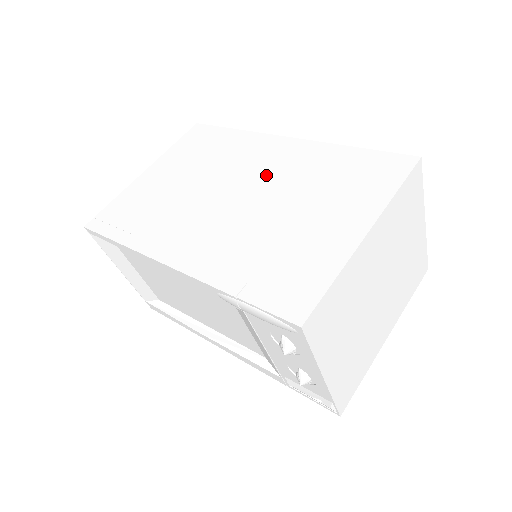
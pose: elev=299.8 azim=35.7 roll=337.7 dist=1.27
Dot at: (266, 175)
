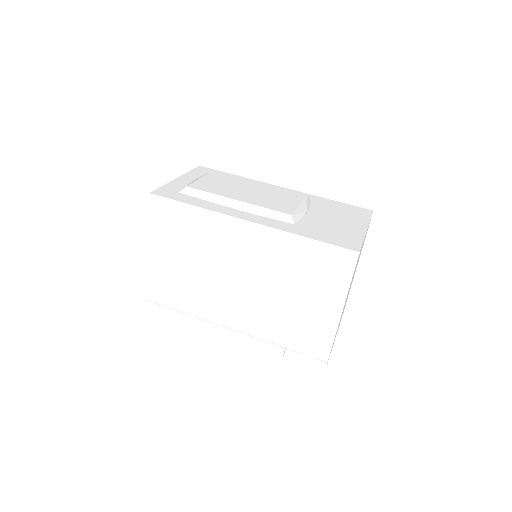
Dot at: (252, 265)
